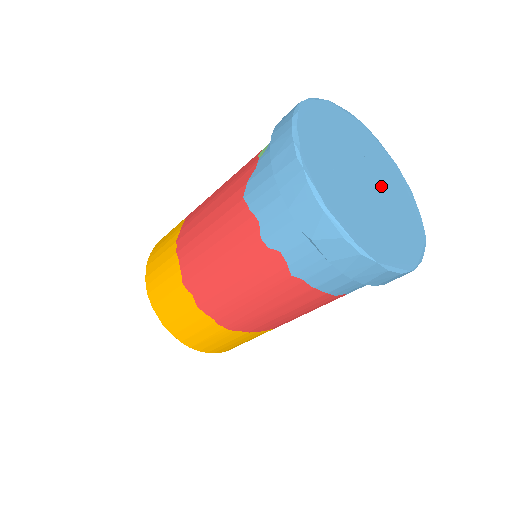
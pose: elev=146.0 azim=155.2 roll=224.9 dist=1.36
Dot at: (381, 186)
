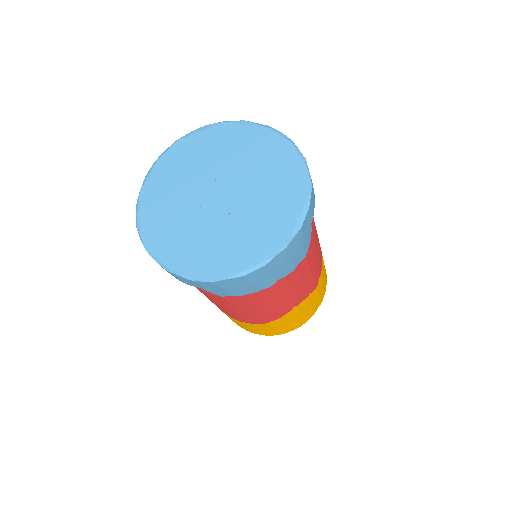
Dot at: (241, 182)
